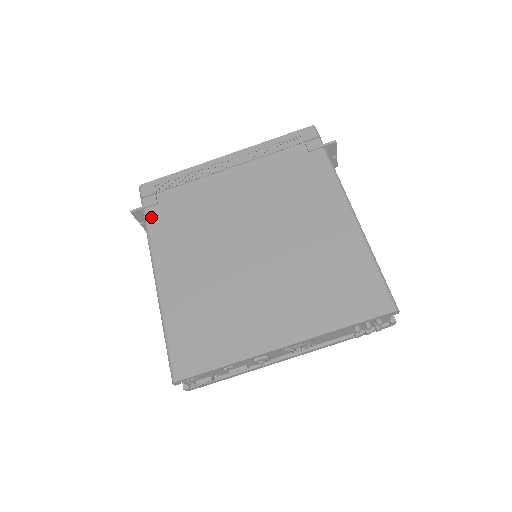
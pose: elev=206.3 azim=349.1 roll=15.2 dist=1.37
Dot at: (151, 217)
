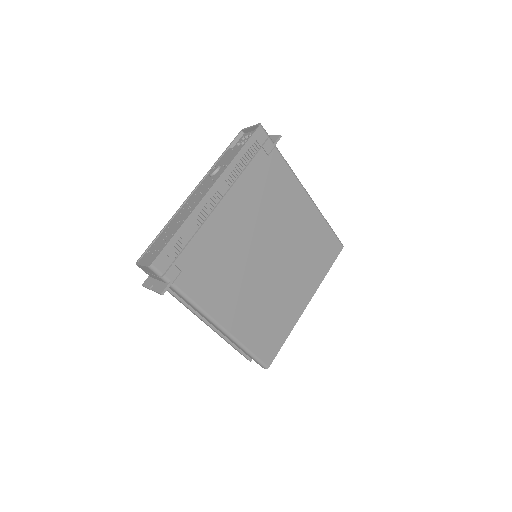
Dot at: (185, 287)
